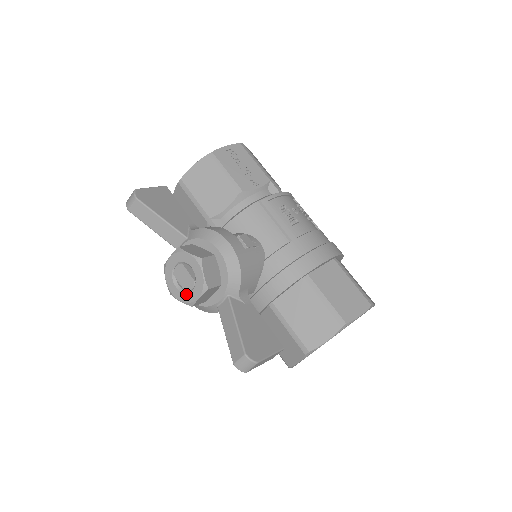
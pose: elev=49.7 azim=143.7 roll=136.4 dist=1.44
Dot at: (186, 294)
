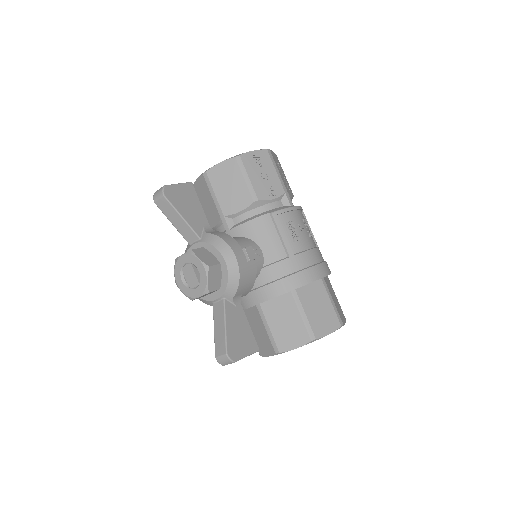
Dot at: (189, 290)
